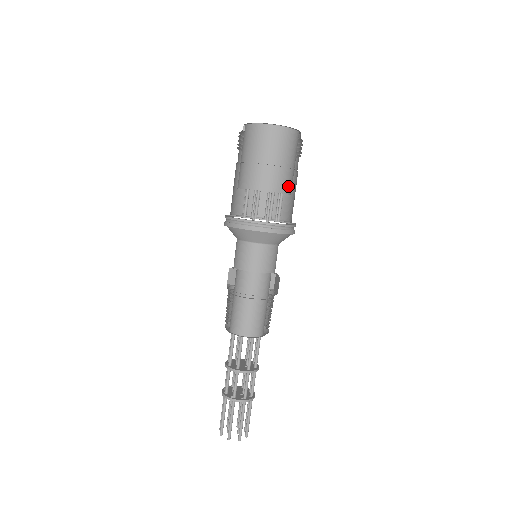
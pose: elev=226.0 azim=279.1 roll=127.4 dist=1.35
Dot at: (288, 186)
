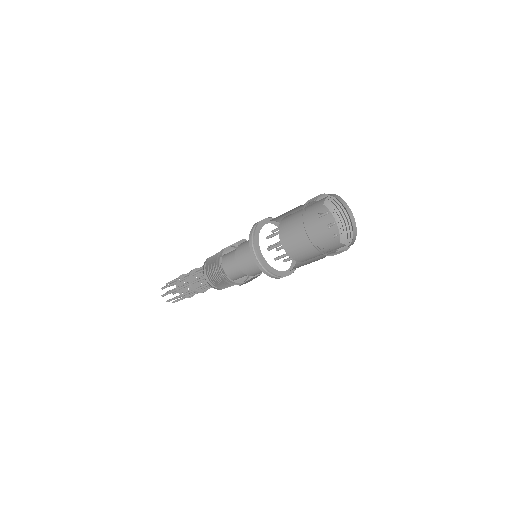
Dot at: occluded
